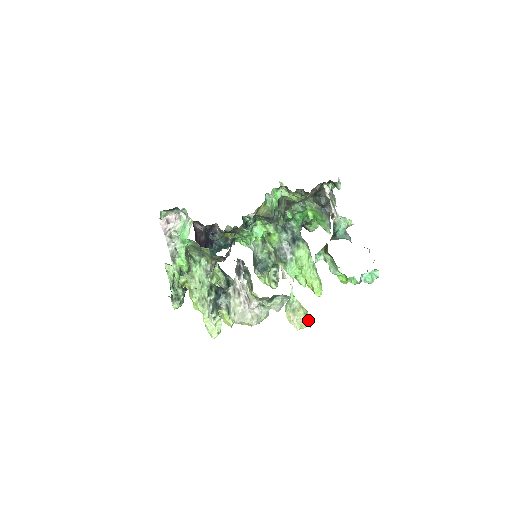
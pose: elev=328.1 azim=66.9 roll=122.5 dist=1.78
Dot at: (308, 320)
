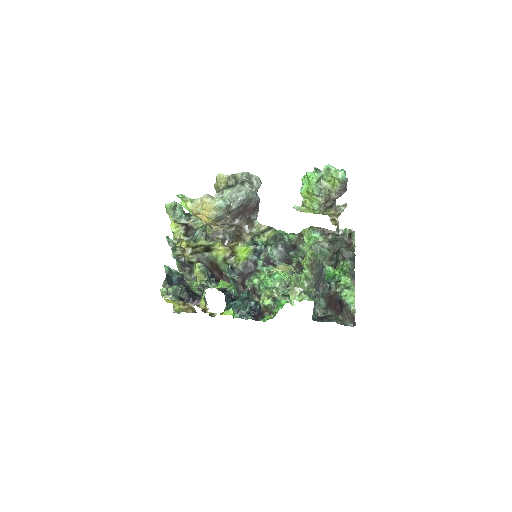
Dot at: (289, 266)
